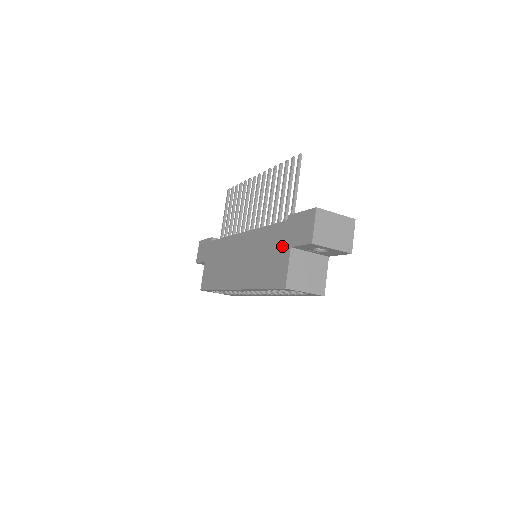
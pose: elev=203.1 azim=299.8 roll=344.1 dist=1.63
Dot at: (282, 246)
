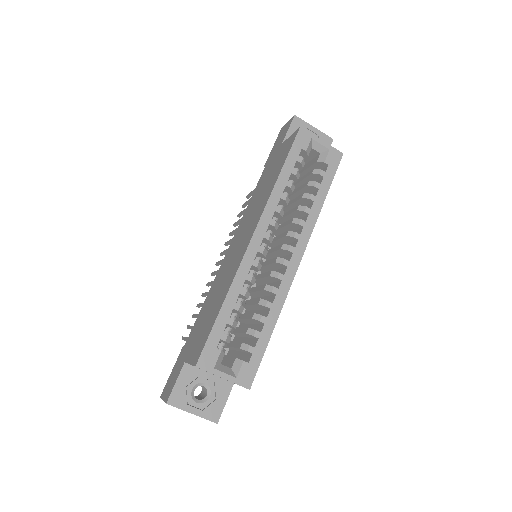
Dot at: (274, 158)
